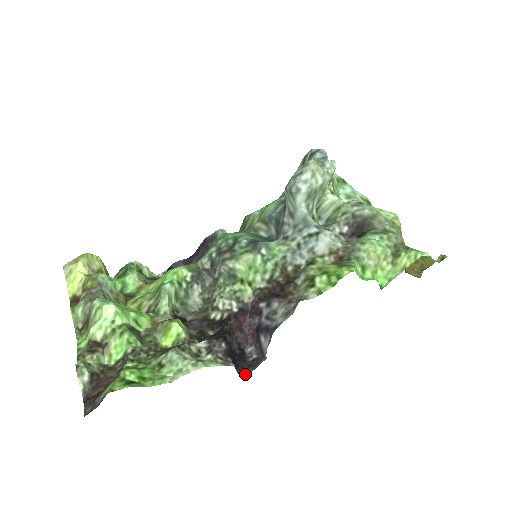
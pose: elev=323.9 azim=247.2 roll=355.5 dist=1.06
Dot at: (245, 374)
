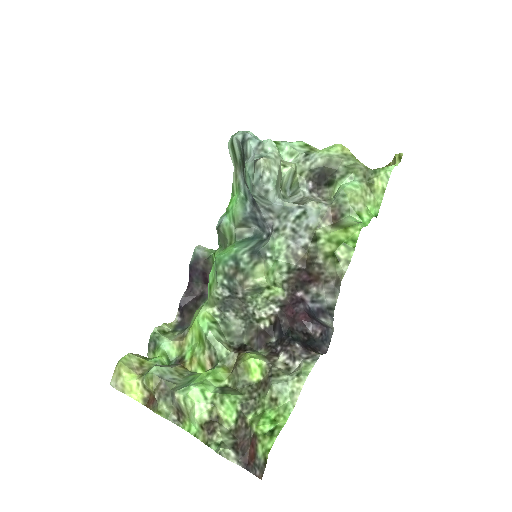
Dot at: (326, 350)
